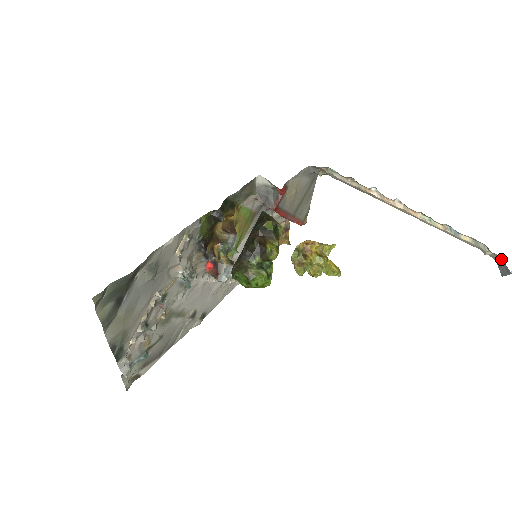
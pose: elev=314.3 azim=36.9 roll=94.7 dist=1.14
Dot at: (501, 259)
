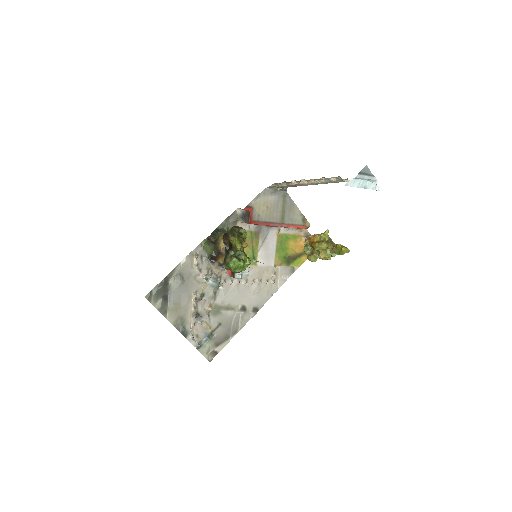
Dot at: occluded
